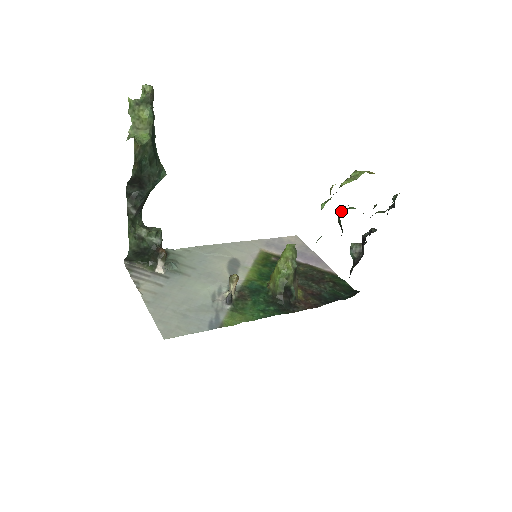
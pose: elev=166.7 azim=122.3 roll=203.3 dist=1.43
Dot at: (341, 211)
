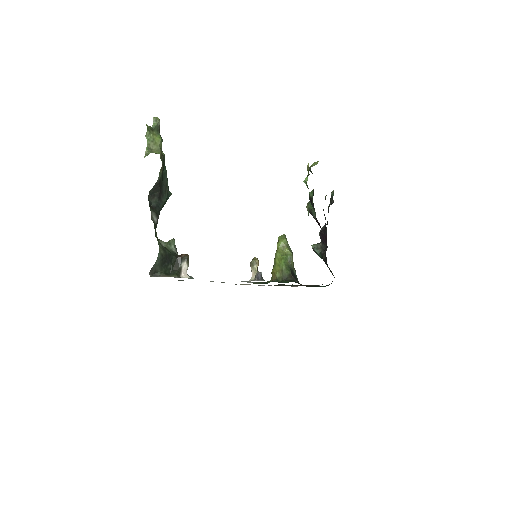
Dot at: (312, 193)
